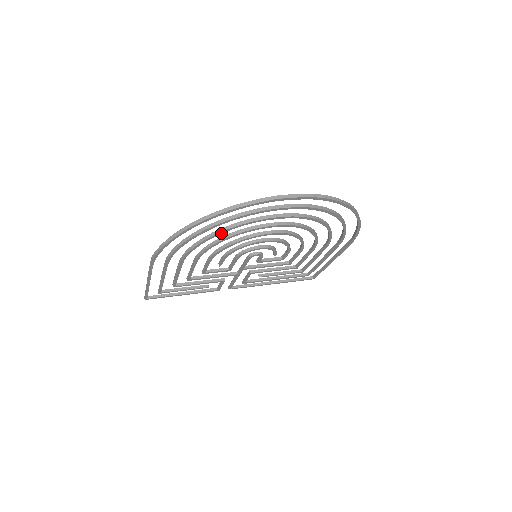
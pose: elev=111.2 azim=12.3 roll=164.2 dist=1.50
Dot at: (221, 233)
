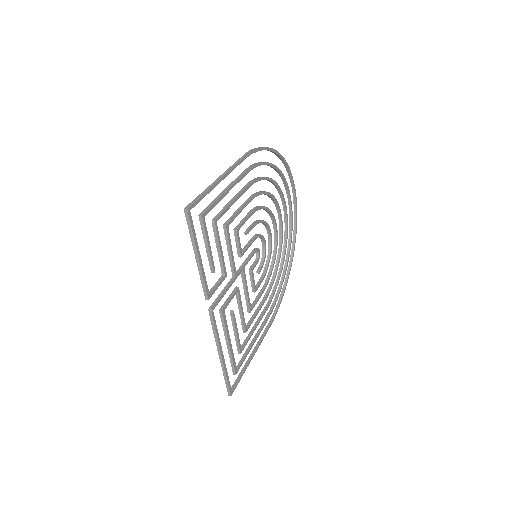
Dot at: (276, 184)
